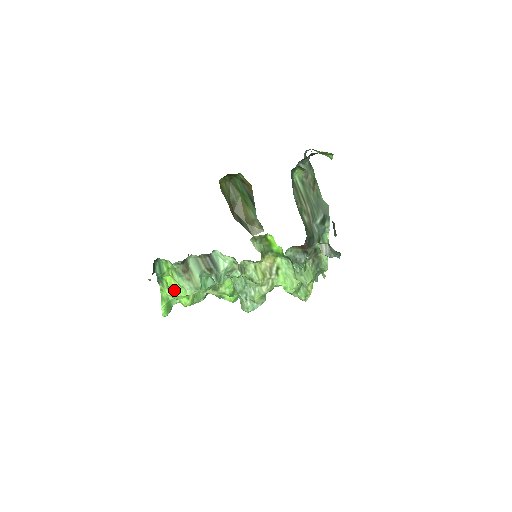
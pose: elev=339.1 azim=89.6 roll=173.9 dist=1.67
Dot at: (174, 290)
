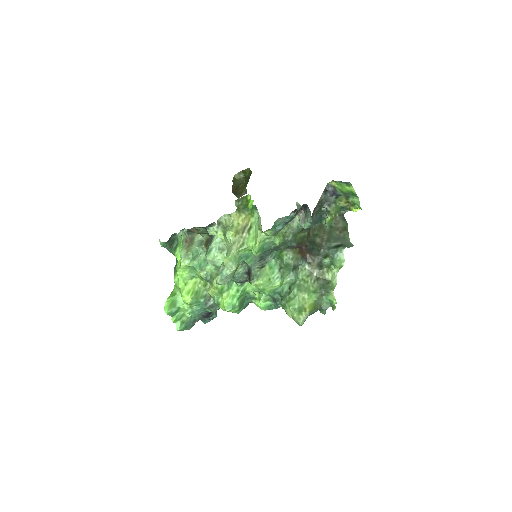
Dot at: (177, 269)
